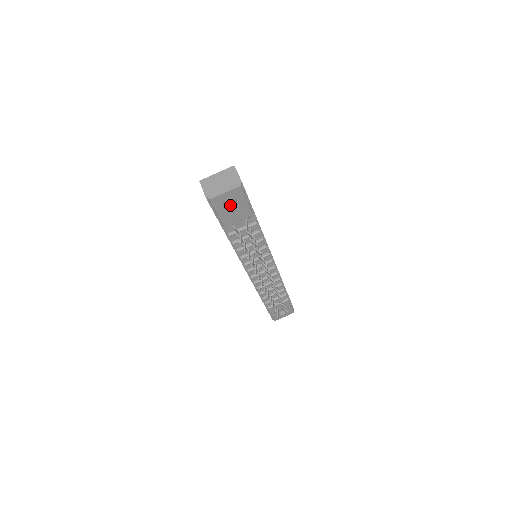
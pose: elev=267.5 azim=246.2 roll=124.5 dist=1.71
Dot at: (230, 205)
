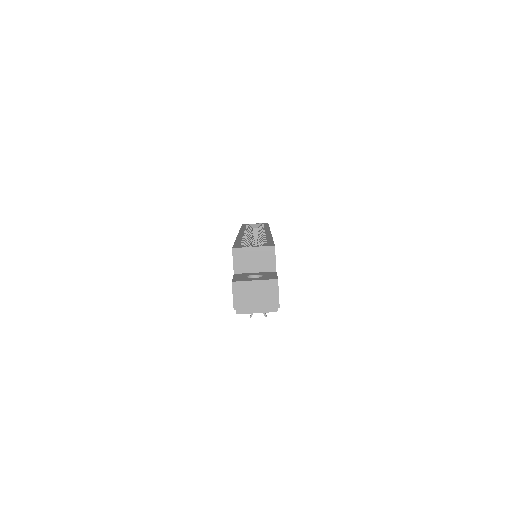
Dot at: occluded
